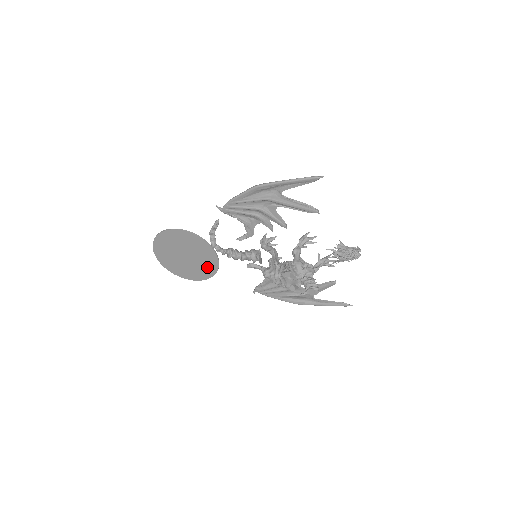
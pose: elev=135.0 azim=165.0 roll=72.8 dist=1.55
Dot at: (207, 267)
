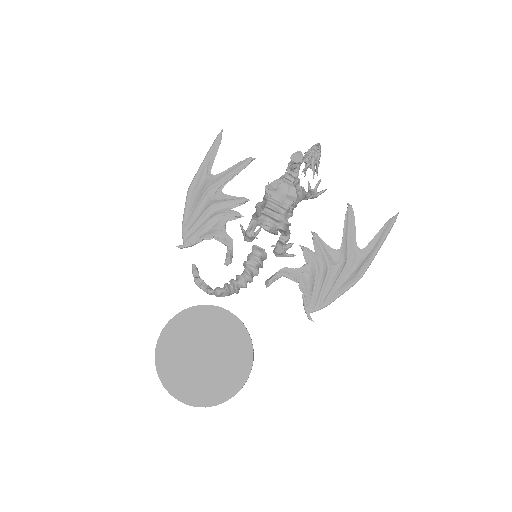
Dot at: (236, 343)
